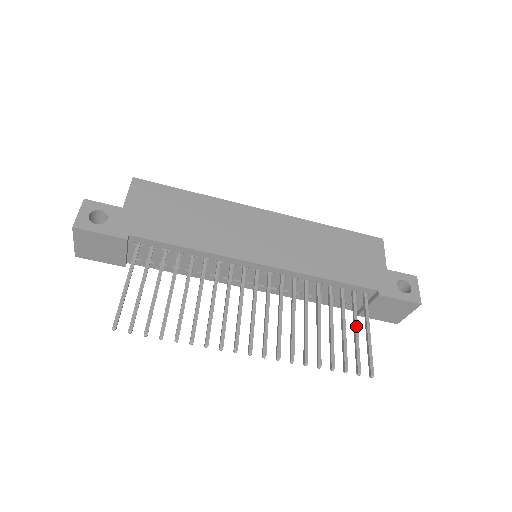
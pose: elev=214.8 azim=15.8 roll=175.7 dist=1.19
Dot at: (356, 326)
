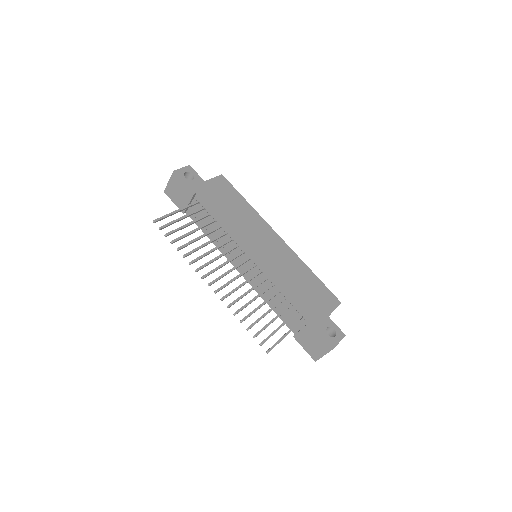
Dot at: (282, 325)
